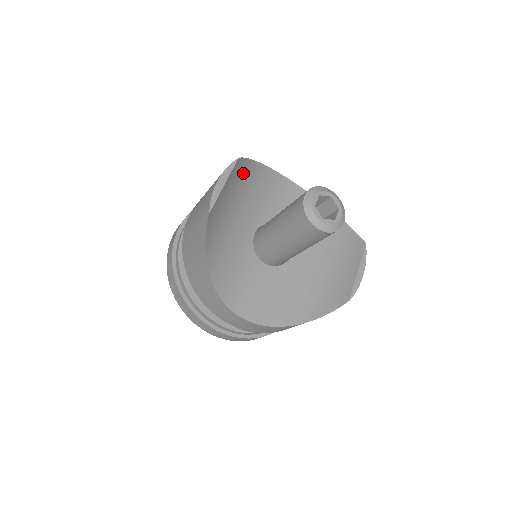
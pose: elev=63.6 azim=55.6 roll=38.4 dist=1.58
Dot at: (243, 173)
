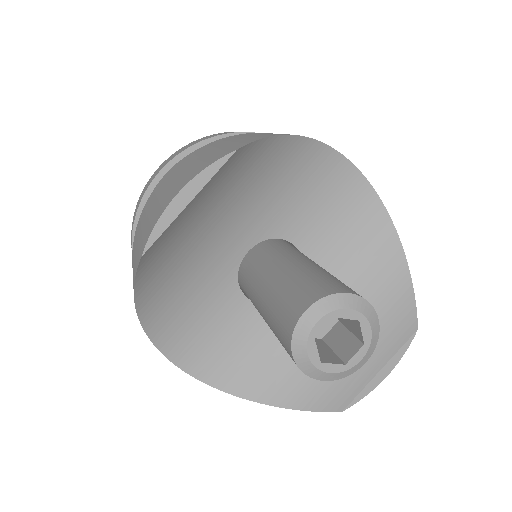
Dot at: (249, 163)
